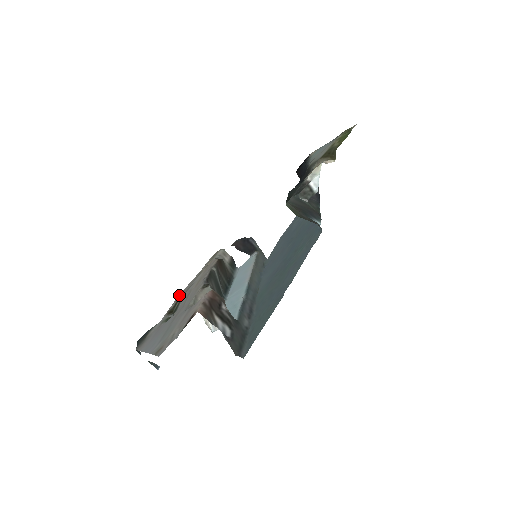
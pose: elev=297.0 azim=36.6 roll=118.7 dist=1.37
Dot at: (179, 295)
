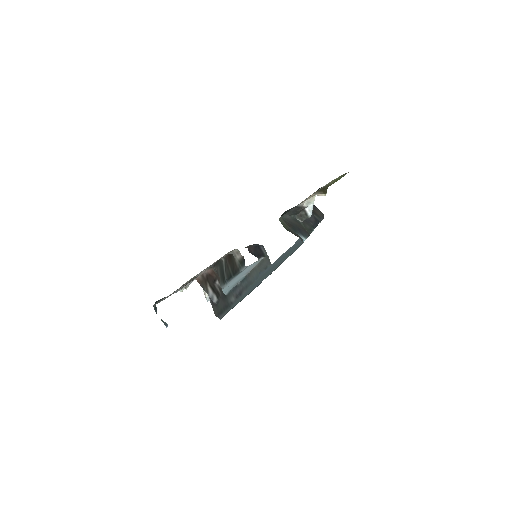
Dot at: occluded
